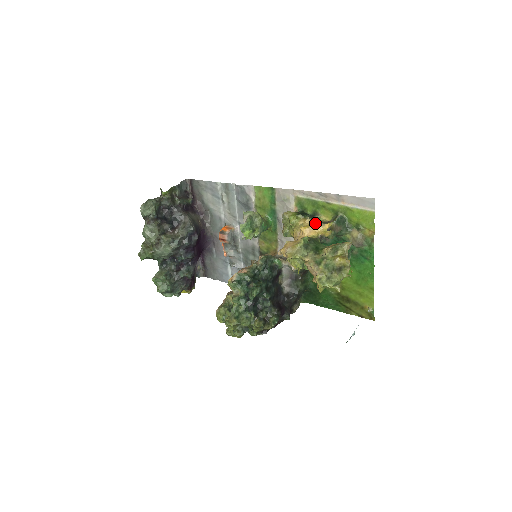
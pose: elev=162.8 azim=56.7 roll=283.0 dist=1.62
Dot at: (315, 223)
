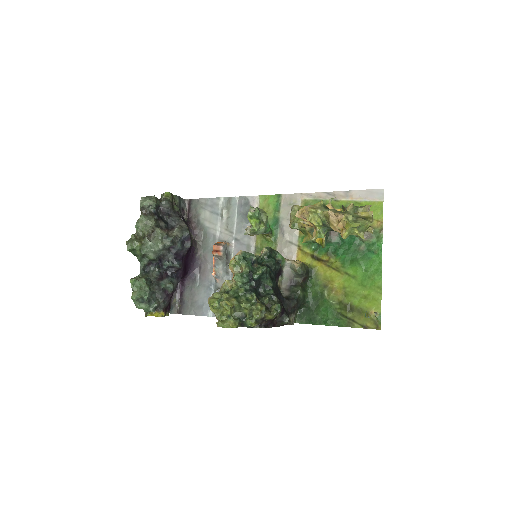
Dot at: (328, 206)
